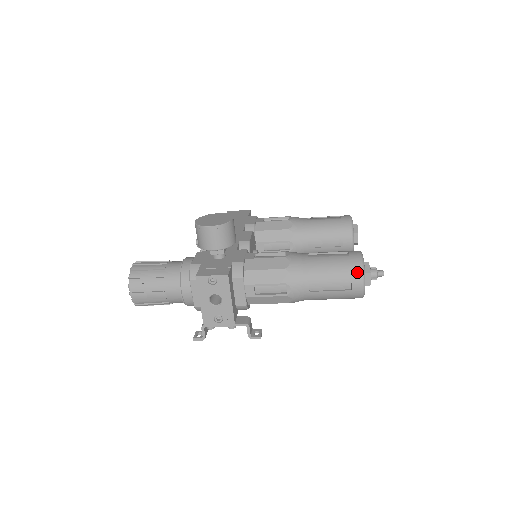
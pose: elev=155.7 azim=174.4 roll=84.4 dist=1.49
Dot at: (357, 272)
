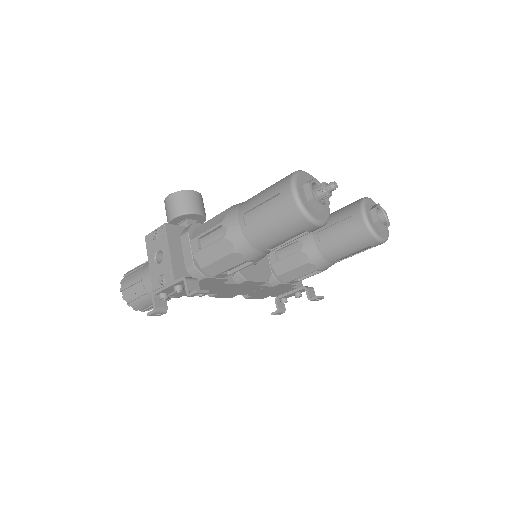
Dot at: (286, 181)
